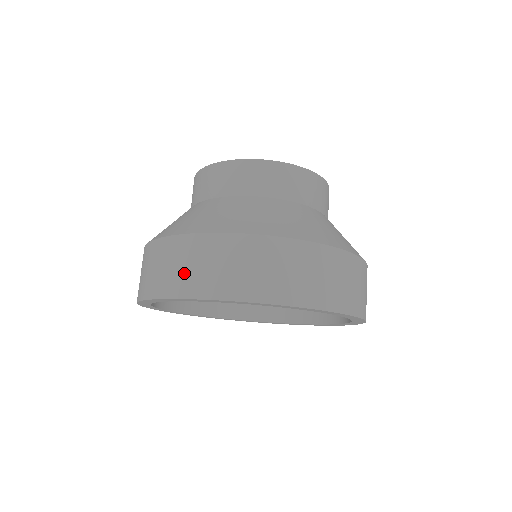
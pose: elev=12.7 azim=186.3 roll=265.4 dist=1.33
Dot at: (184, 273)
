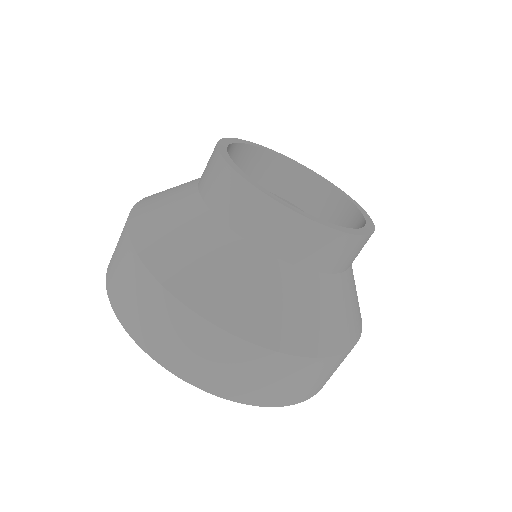
Dot at: (117, 278)
